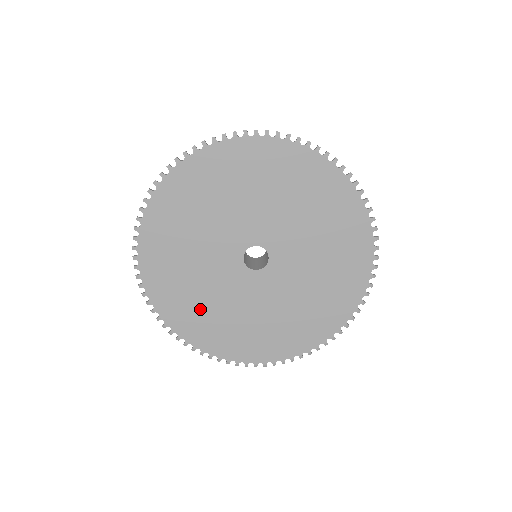
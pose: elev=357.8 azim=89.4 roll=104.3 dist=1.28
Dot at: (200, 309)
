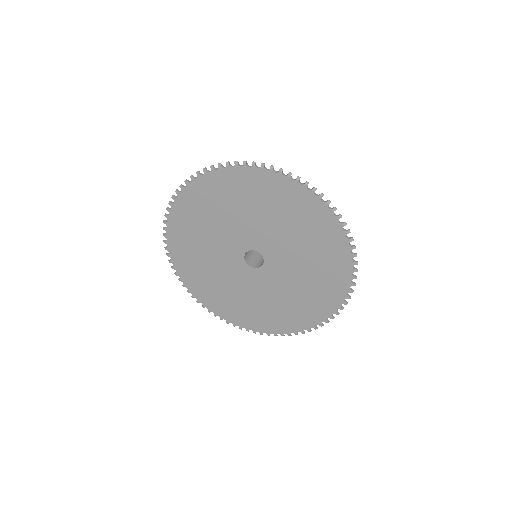
Dot at: (246, 307)
